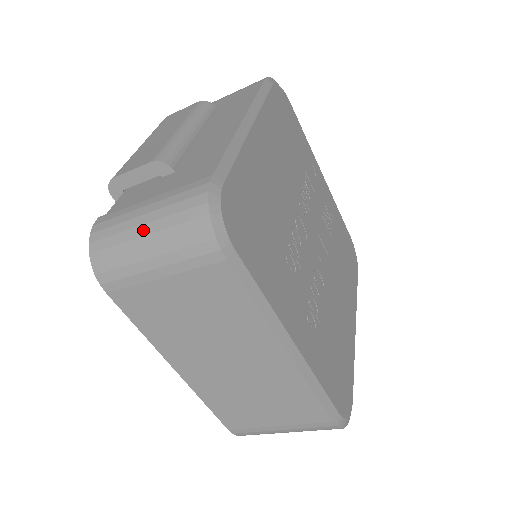
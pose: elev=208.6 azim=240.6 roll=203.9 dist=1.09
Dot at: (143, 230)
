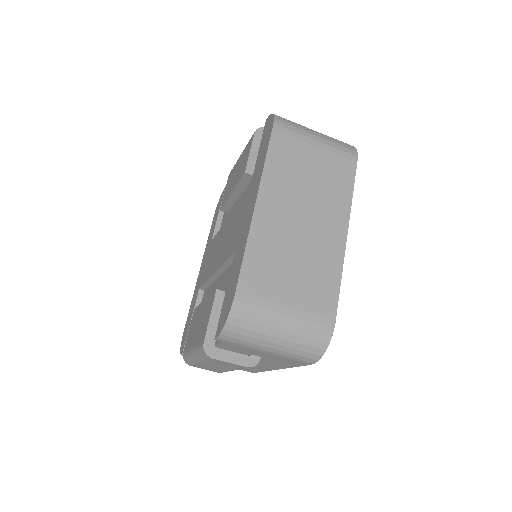
Dot at: occluded
